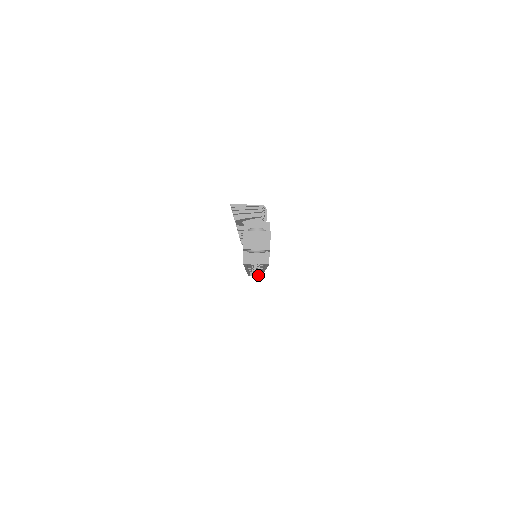
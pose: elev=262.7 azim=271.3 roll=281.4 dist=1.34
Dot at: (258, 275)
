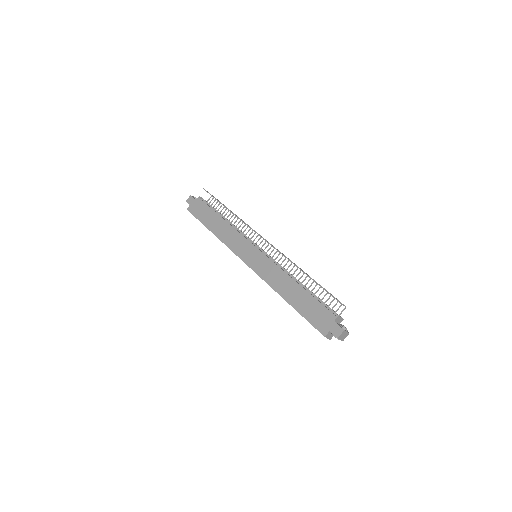
Dot at: occluded
